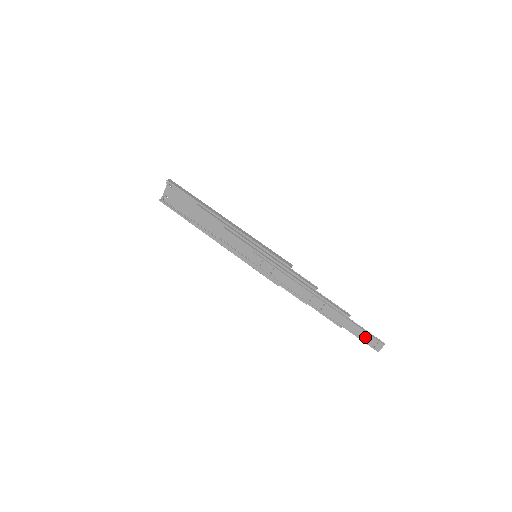
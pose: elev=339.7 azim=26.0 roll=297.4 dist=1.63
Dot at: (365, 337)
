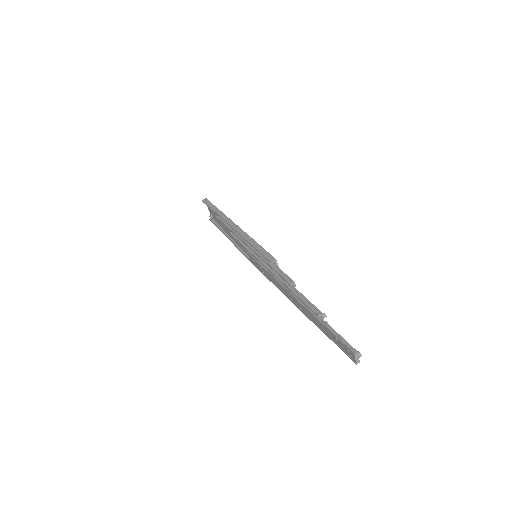
Dot at: (338, 343)
